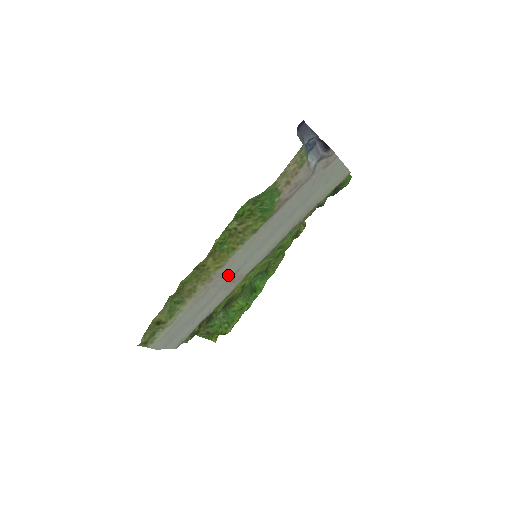
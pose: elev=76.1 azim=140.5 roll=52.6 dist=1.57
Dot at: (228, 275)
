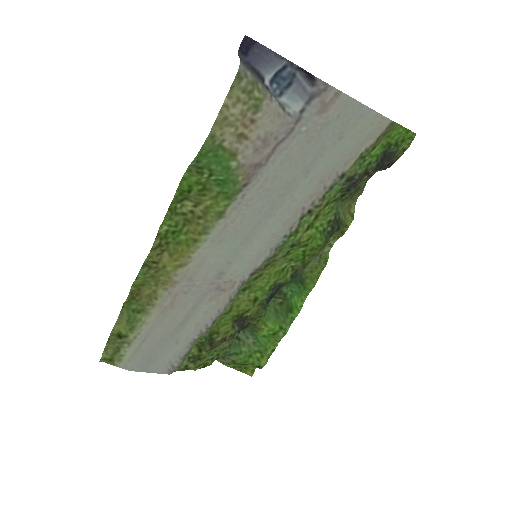
Dot at: (205, 279)
